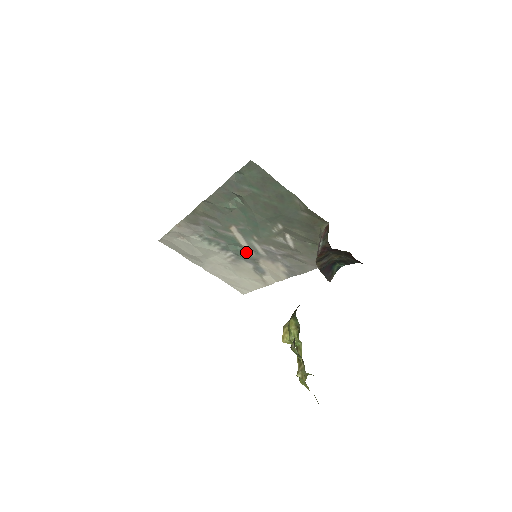
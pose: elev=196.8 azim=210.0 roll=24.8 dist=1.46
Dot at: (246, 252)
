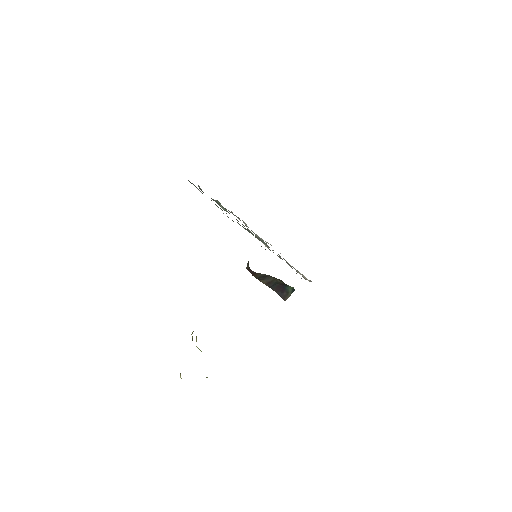
Dot at: occluded
